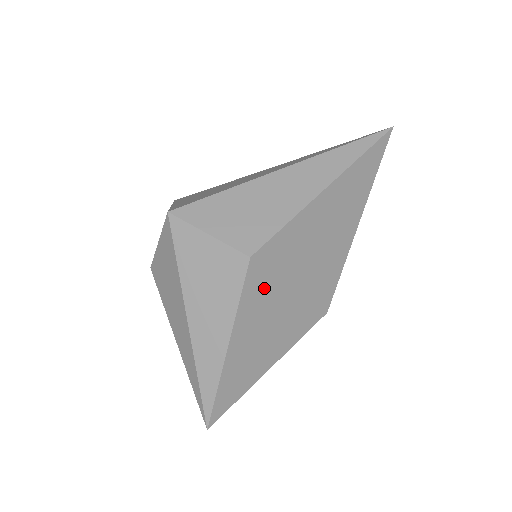
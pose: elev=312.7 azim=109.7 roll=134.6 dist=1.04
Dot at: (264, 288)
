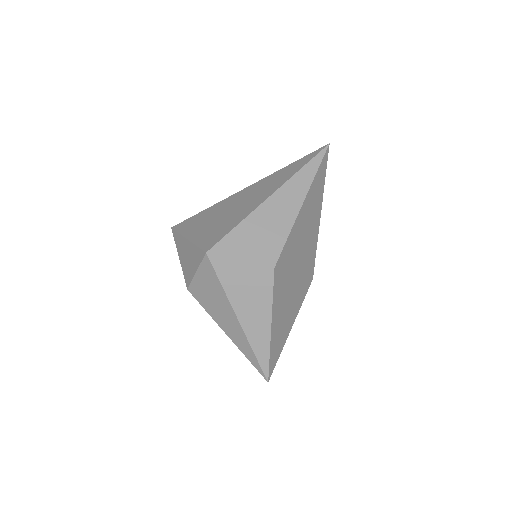
Dot at: (283, 282)
